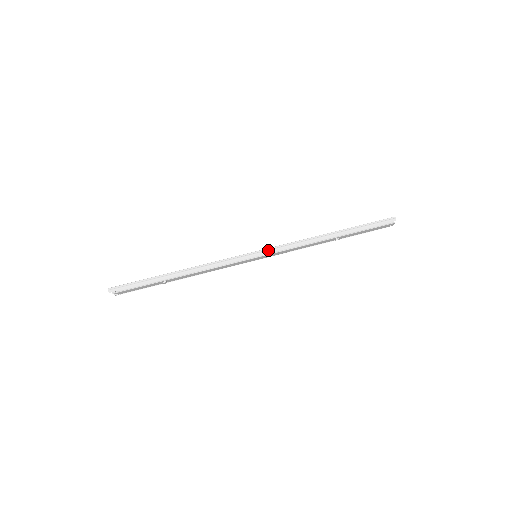
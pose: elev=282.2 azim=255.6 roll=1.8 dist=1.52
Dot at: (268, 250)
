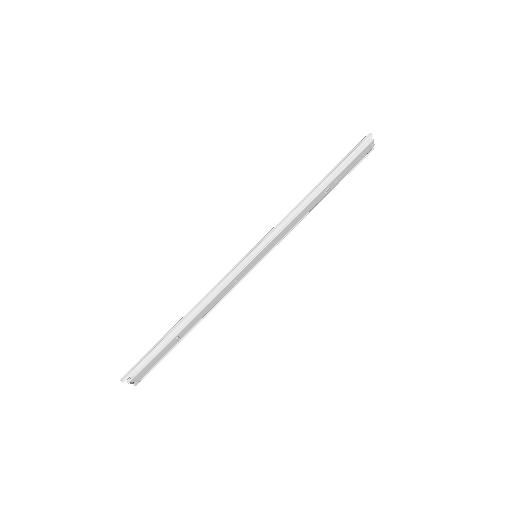
Dot at: (263, 240)
